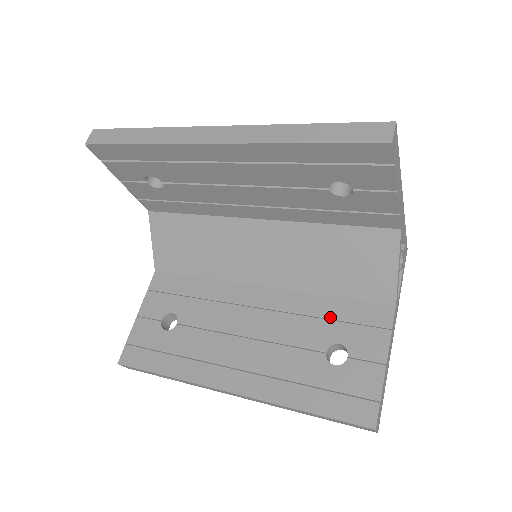
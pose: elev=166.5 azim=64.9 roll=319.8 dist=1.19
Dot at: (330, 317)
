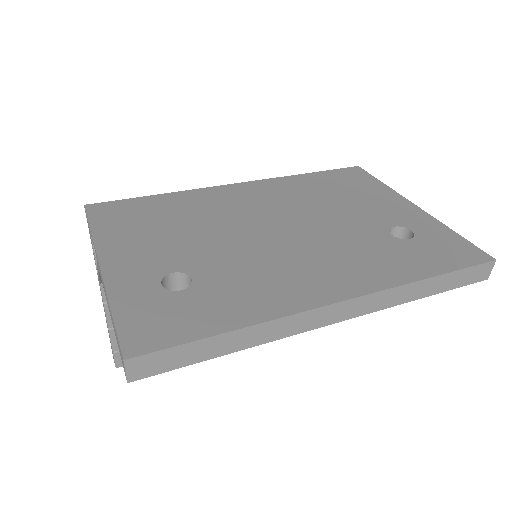
Dot at: occluded
